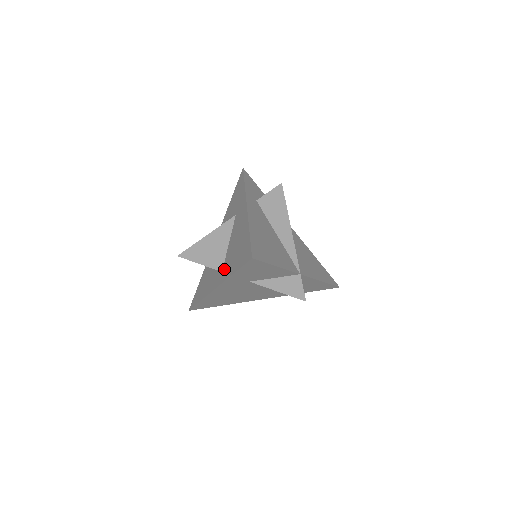
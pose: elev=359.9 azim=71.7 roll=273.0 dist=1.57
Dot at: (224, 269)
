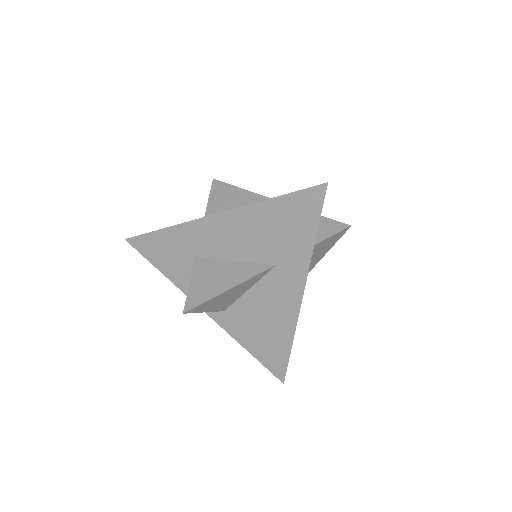
Dot at: (230, 317)
